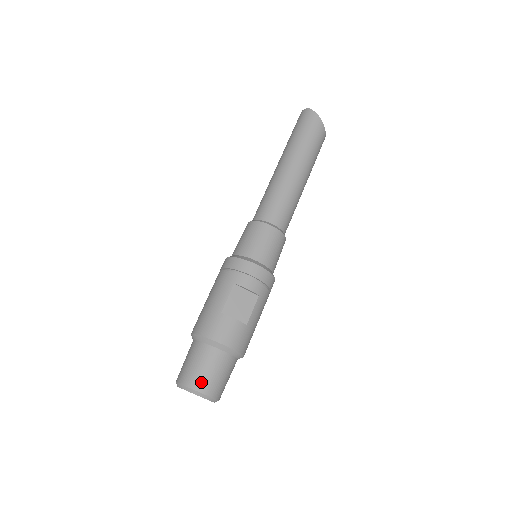
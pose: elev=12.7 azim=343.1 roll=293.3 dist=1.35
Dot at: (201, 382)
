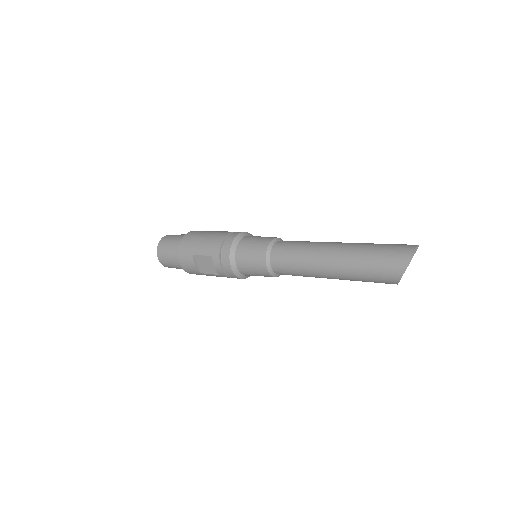
Dot at: (162, 257)
